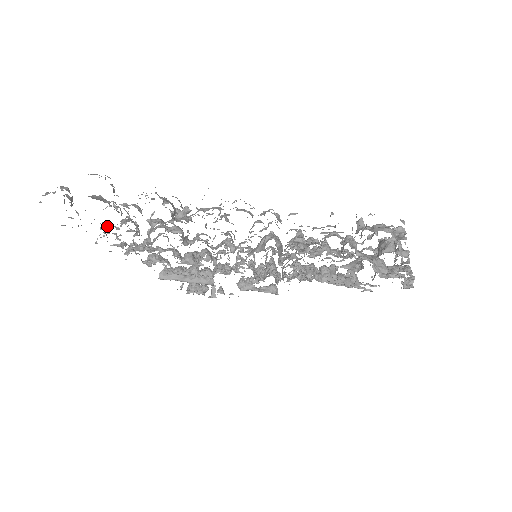
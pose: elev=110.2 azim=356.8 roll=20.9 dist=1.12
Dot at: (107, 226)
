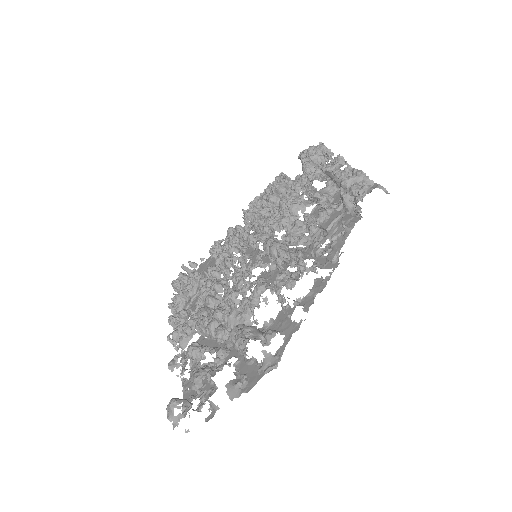
Dot at: occluded
